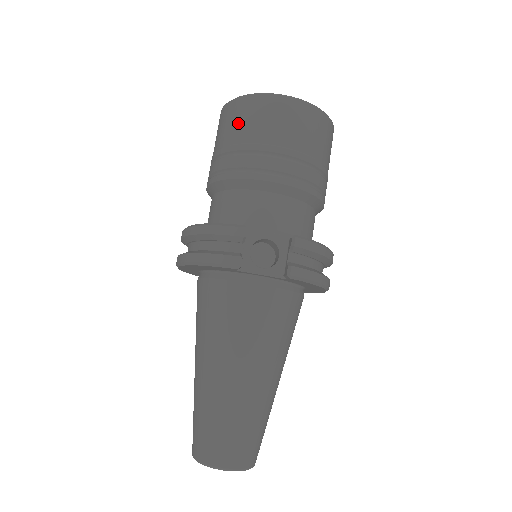
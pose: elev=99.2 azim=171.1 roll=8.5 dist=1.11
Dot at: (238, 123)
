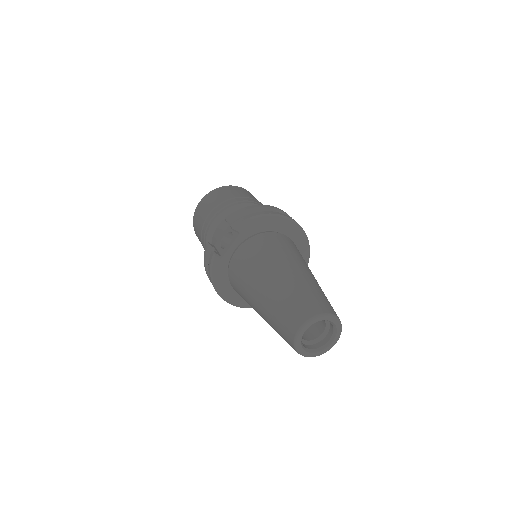
Dot at: (197, 233)
